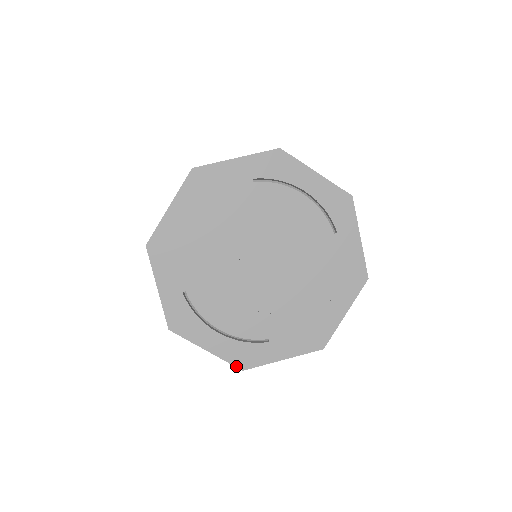
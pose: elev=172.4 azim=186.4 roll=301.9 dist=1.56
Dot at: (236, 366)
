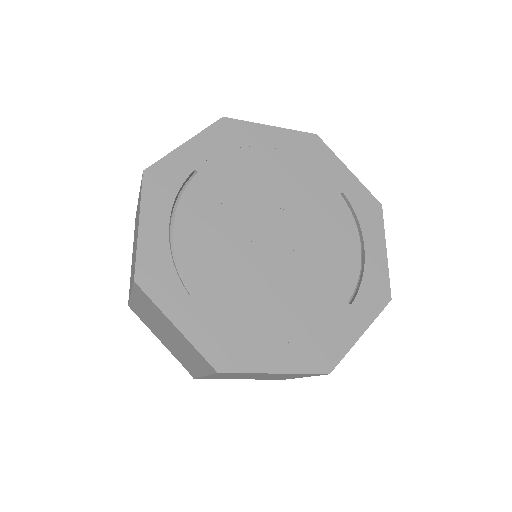
Dot at: (136, 269)
